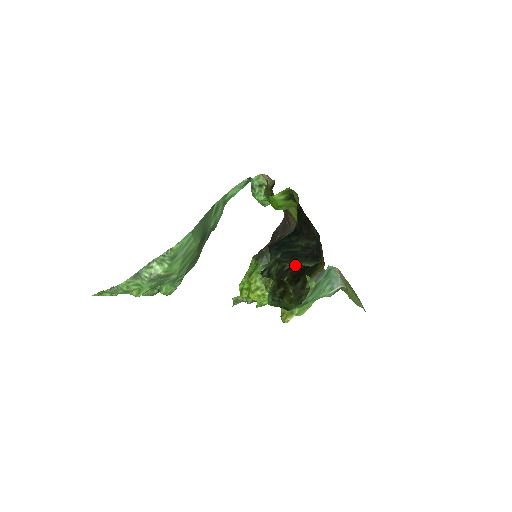
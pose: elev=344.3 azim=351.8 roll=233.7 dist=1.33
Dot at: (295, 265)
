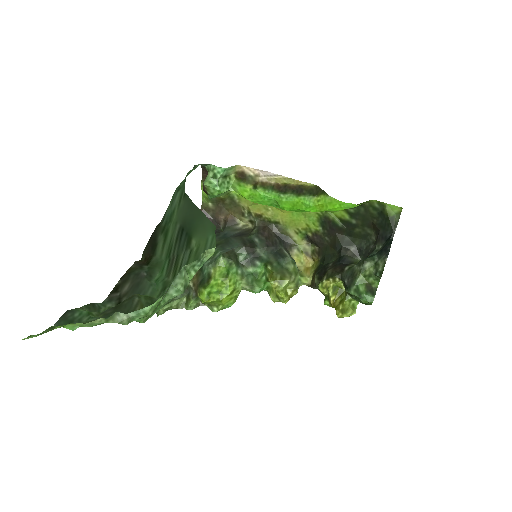
Dot at: (340, 265)
